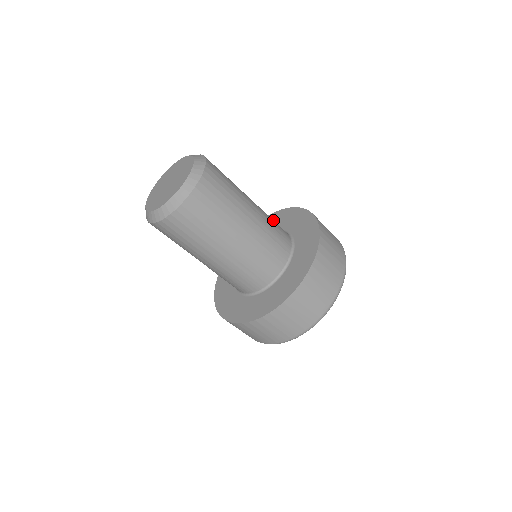
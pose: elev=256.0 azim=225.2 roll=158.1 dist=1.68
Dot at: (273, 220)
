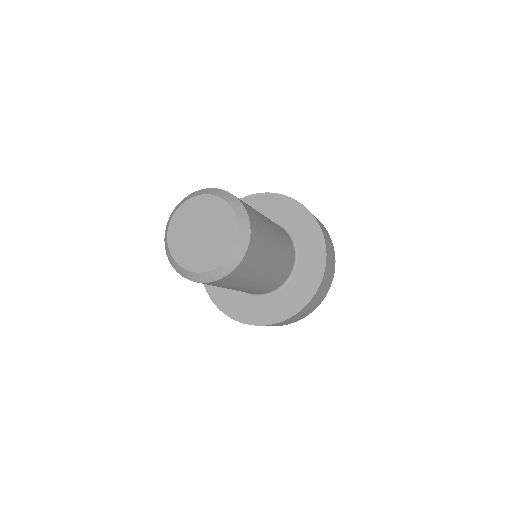
Dot at: occluded
